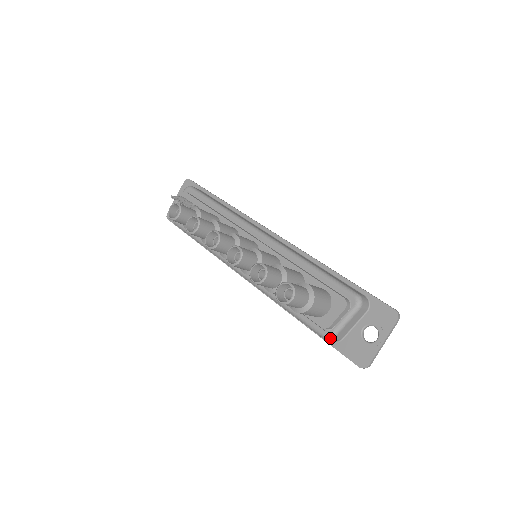
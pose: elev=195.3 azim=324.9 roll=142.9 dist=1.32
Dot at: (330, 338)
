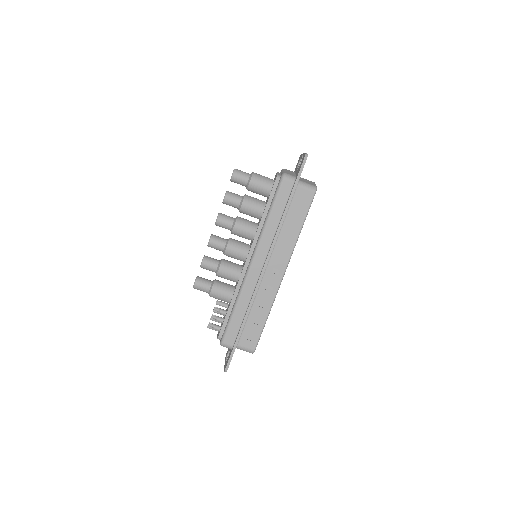
Dot at: (283, 174)
